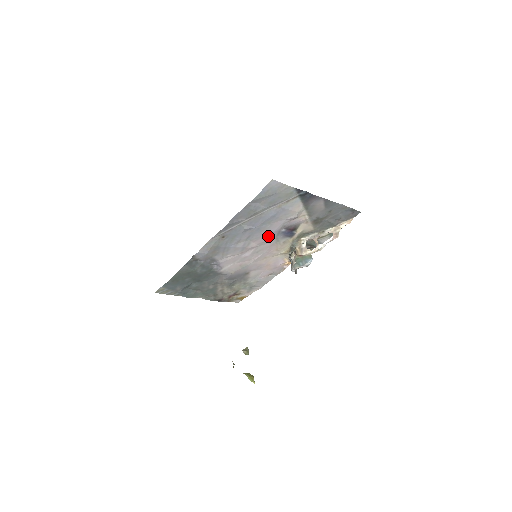
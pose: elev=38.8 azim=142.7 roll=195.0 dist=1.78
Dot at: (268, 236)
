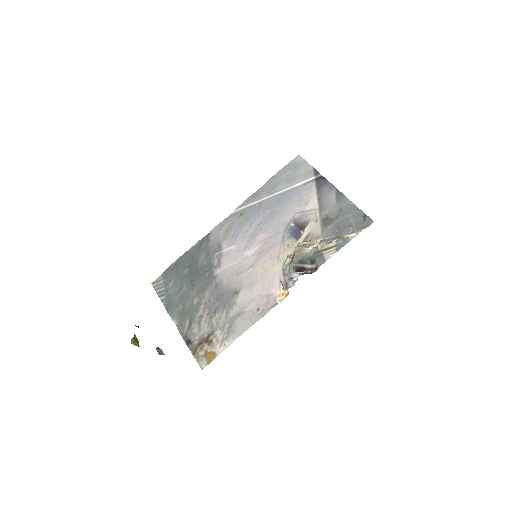
Dot at: (277, 229)
